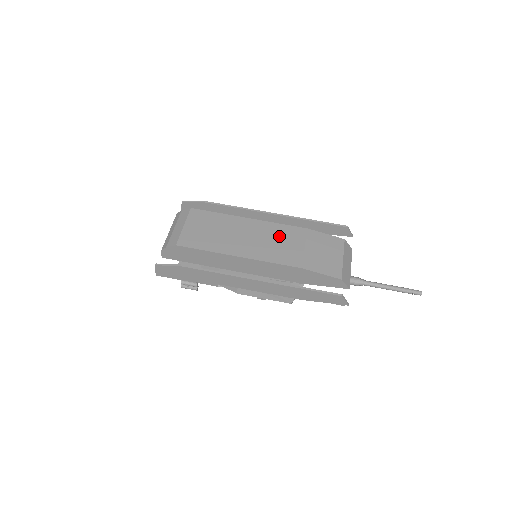
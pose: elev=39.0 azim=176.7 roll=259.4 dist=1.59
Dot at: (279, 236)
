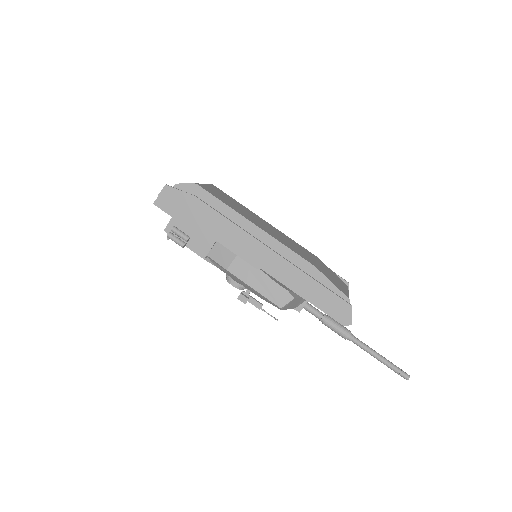
Dot at: (293, 243)
